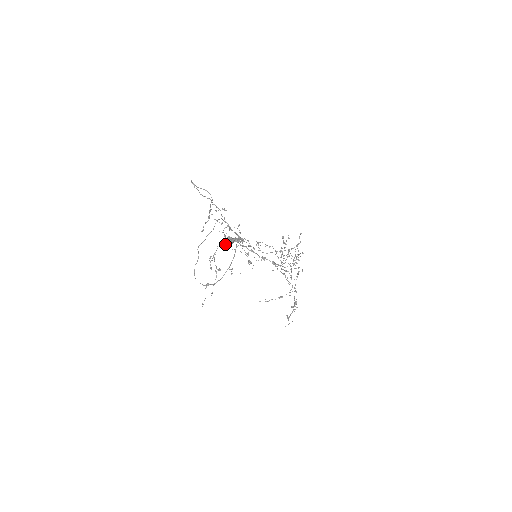
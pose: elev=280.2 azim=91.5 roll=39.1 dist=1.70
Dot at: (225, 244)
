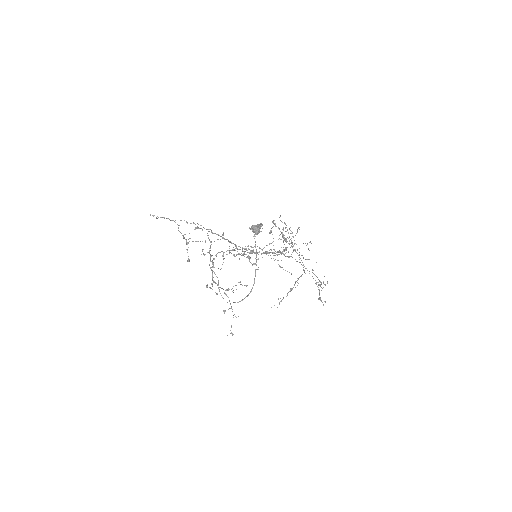
Dot at: (254, 235)
